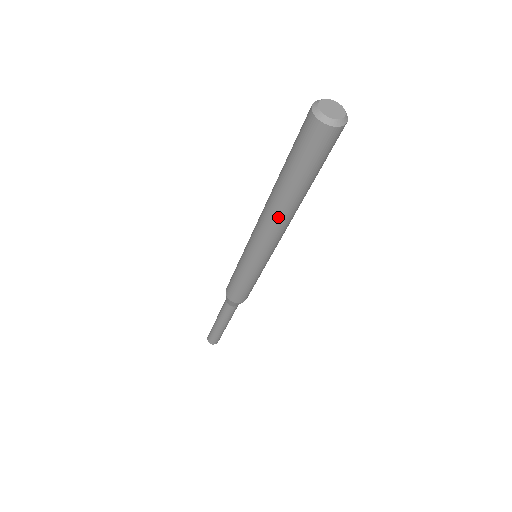
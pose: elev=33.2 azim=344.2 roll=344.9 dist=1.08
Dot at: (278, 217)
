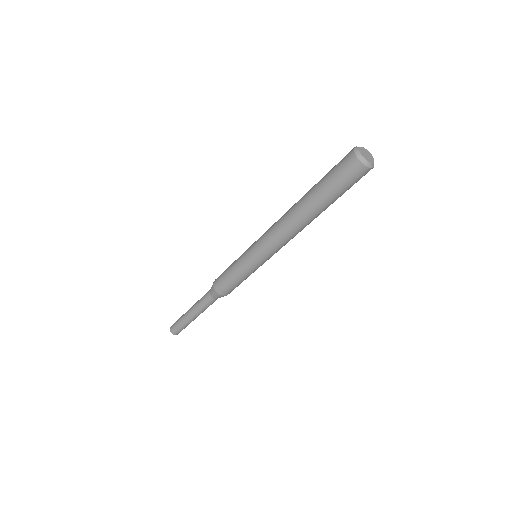
Dot at: (302, 228)
